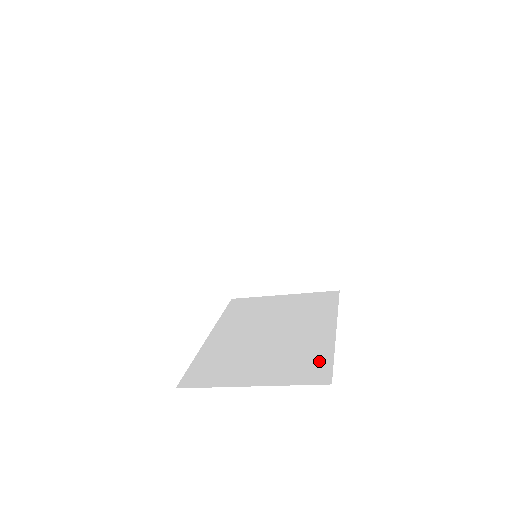
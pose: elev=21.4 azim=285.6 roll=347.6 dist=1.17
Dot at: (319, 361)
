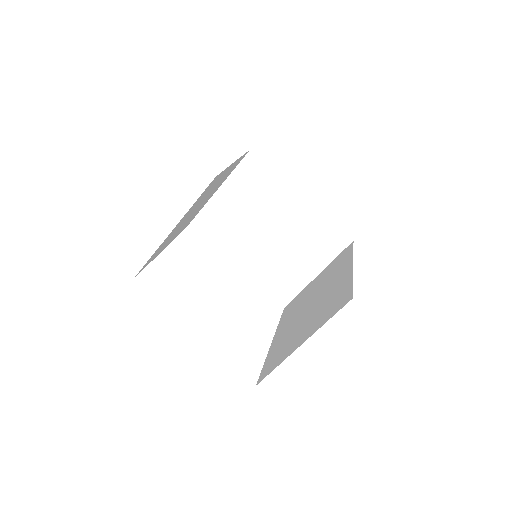
Dot at: (343, 293)
